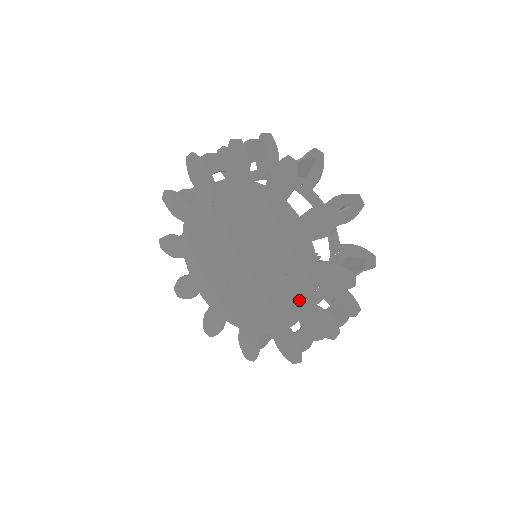
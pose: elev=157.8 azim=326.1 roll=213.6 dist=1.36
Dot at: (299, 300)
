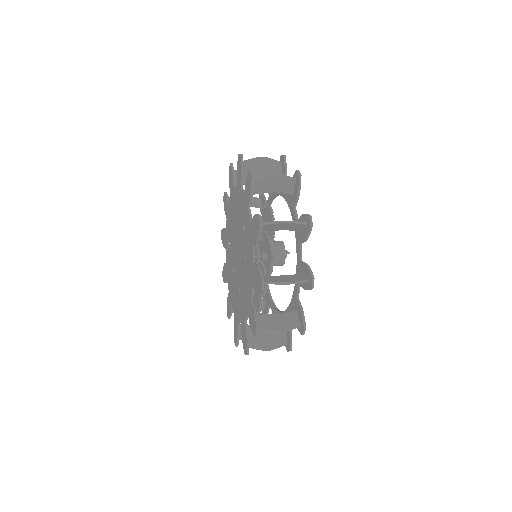
Dot at: (249, 232)
